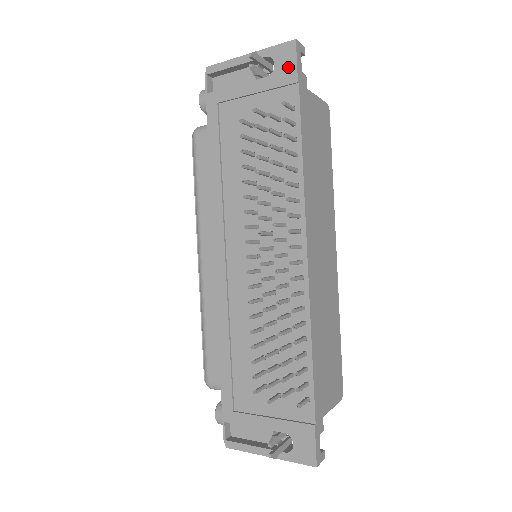
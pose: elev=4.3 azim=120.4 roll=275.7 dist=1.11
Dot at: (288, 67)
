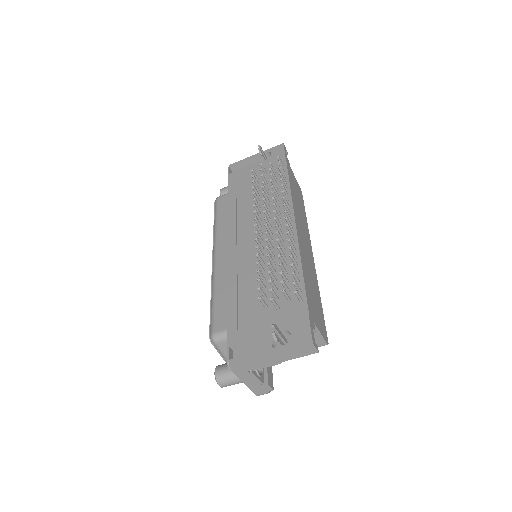
Dot at: (279, 153)
